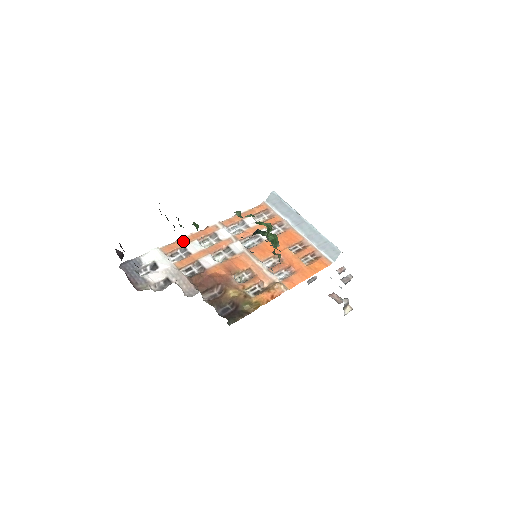
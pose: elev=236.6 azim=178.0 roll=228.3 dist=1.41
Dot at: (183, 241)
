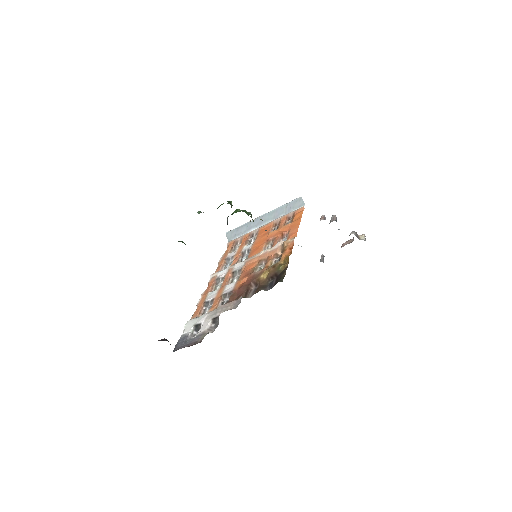
Dot at: occluded
